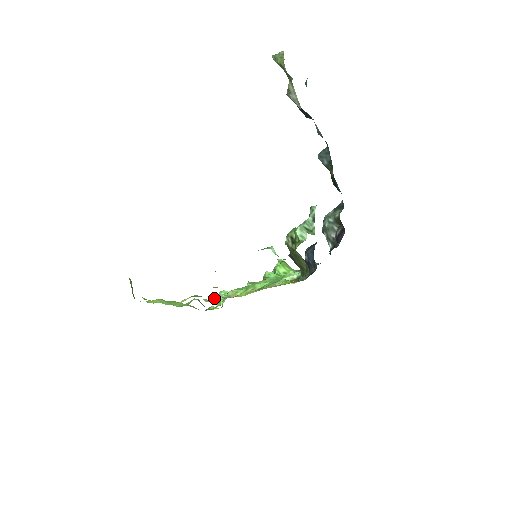
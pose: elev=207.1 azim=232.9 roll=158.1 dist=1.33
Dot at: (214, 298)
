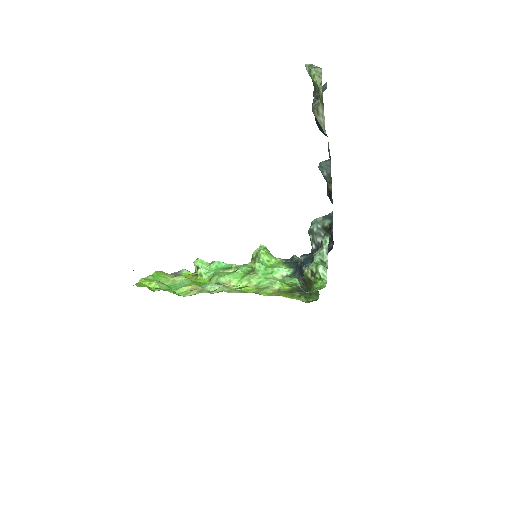
Dot at: (212, 288)
